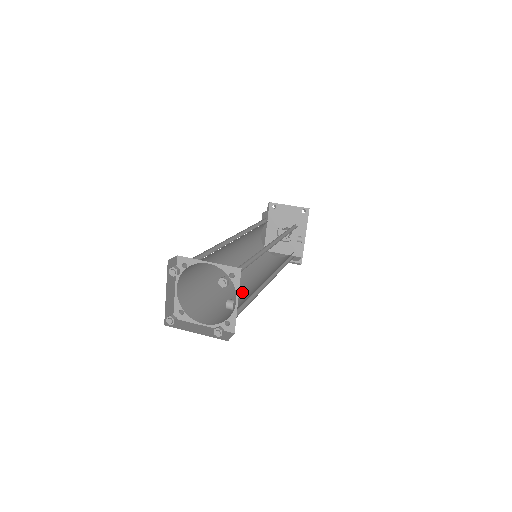
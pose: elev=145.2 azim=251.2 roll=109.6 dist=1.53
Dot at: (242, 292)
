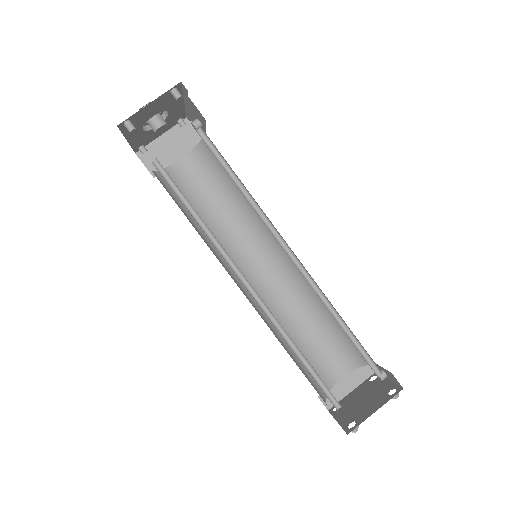
Dot at: (288, 298)
